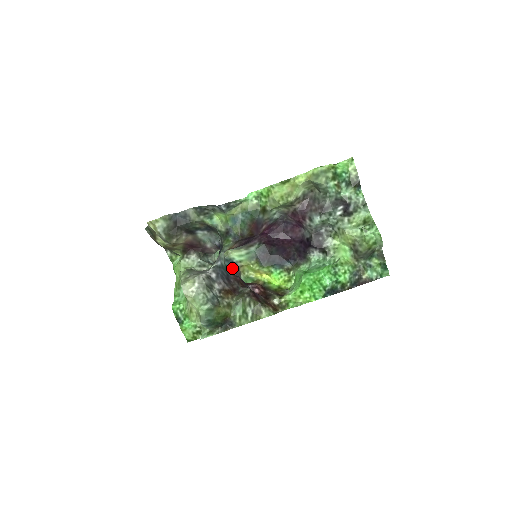
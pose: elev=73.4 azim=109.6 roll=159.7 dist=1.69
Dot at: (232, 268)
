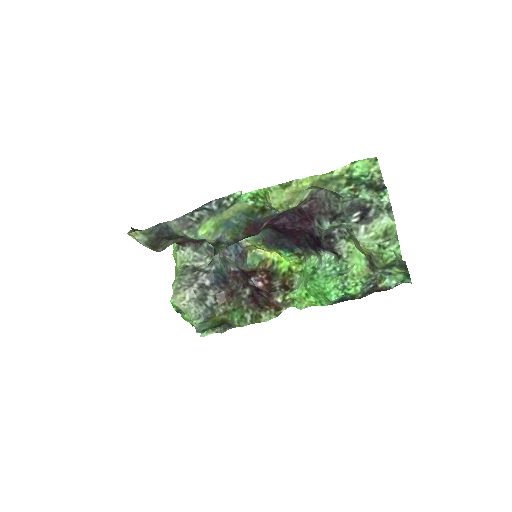
Dot at: (235, 253)
